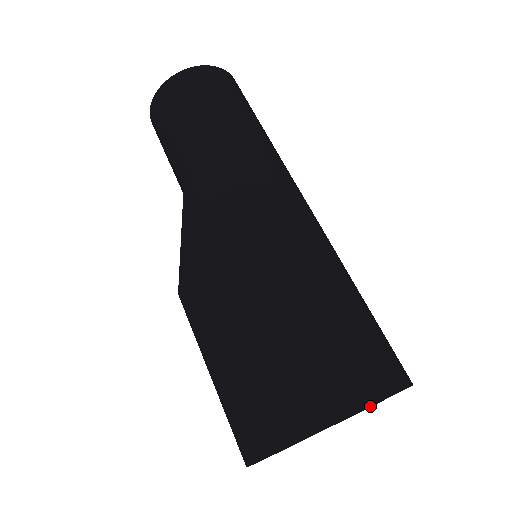
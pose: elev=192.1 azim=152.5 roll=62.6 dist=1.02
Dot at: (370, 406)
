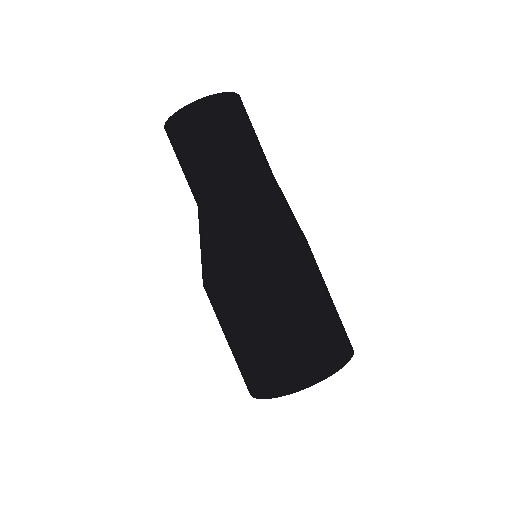
Dot at: occluded
